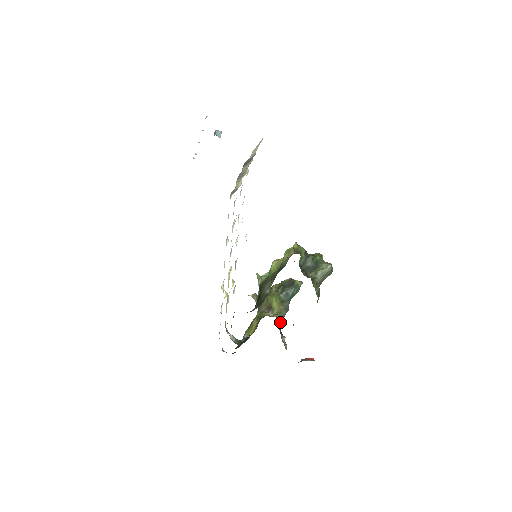
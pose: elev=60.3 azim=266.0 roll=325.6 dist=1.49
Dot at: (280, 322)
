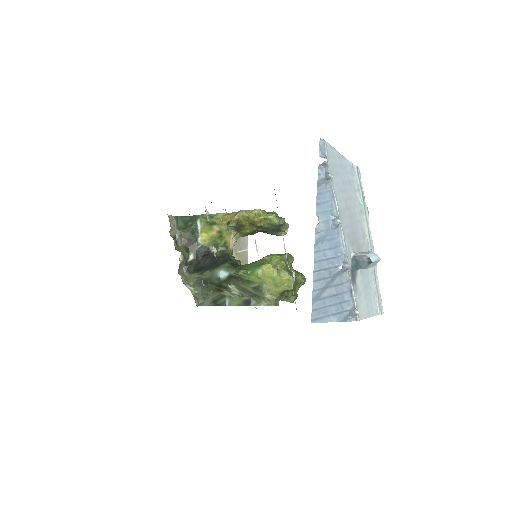
Dot at: occluded
